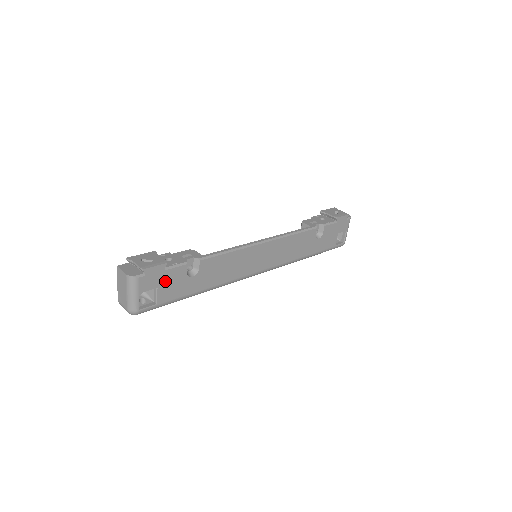
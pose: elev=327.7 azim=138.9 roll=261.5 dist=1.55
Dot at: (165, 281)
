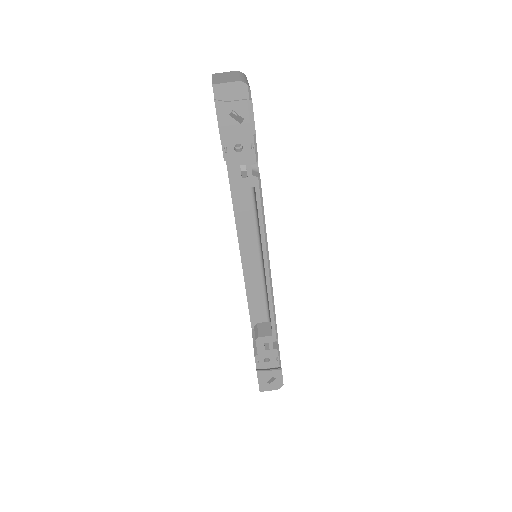
Dot at: occluded
